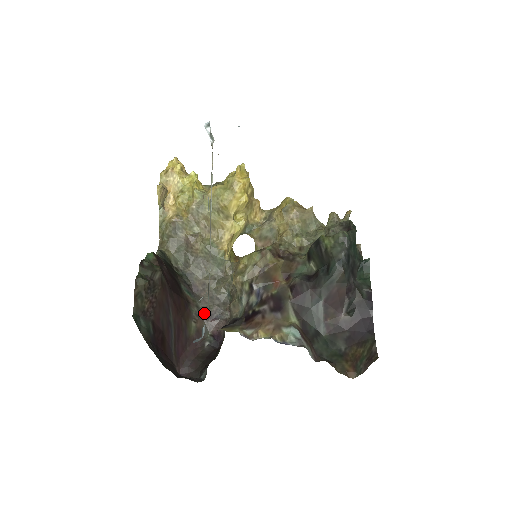
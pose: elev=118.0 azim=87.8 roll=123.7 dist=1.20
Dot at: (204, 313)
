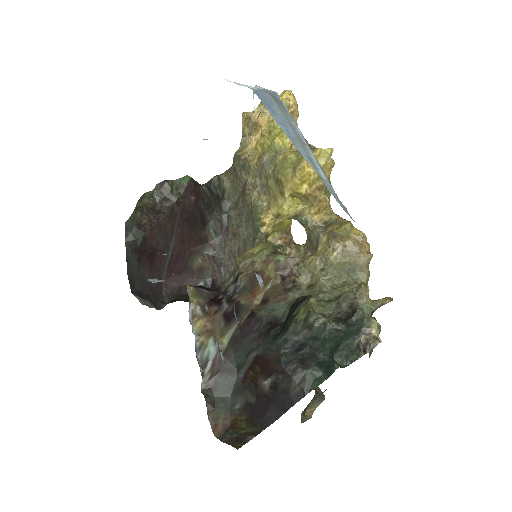
Dot at: (216, 259)
